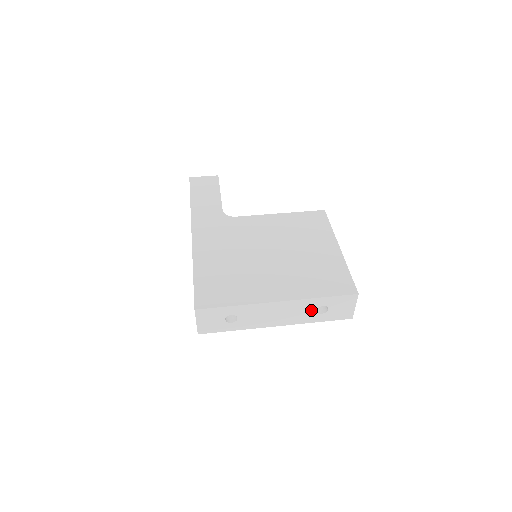
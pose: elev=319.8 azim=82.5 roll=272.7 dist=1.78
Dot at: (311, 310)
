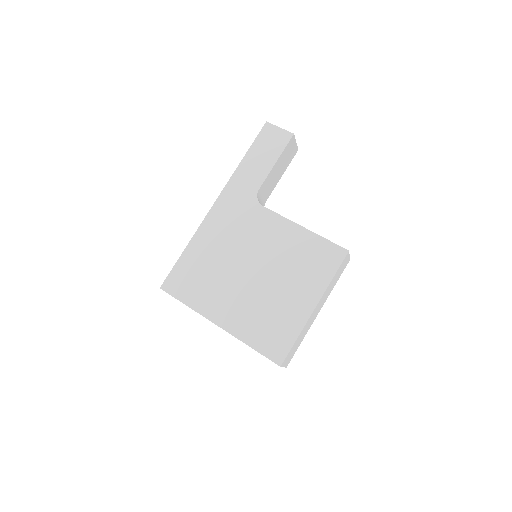
Dot at: occluded
